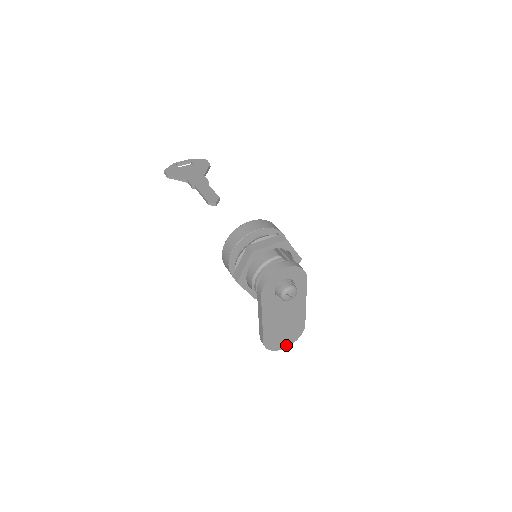
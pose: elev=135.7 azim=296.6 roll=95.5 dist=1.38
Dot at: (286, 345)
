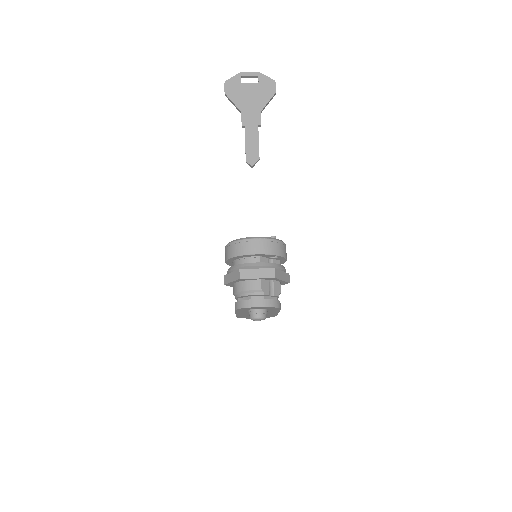
Dot at: occluded
